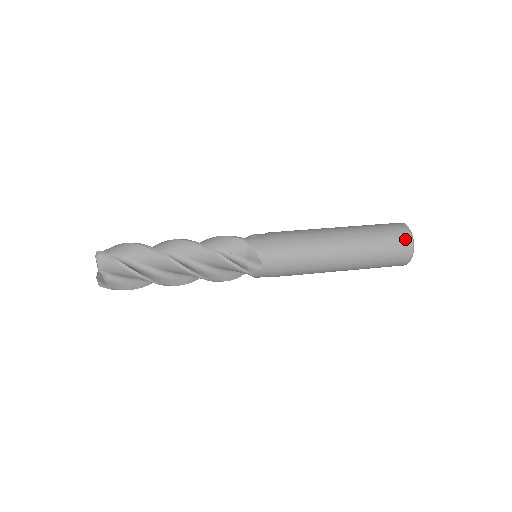
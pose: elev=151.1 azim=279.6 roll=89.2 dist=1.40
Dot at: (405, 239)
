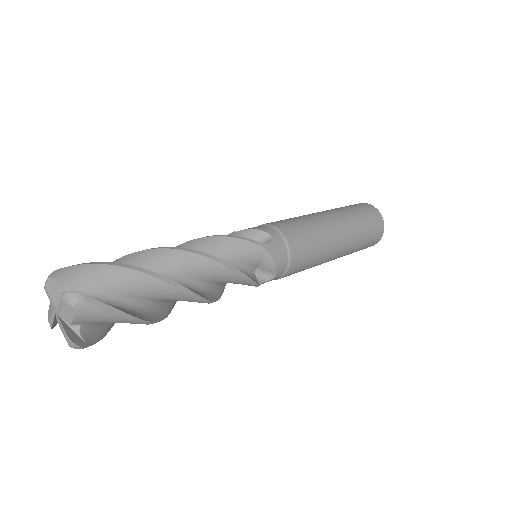
Dot at: (360, 204)
